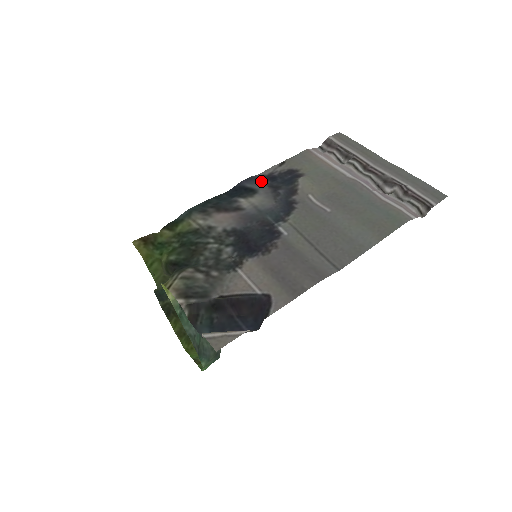
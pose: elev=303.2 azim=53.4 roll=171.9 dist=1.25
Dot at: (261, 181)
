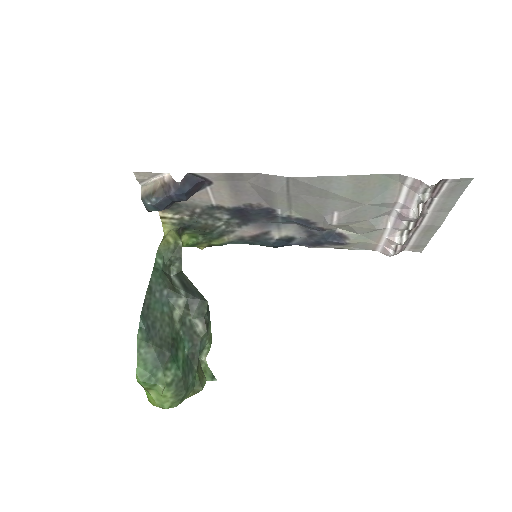
Dot at: (307, 242)
